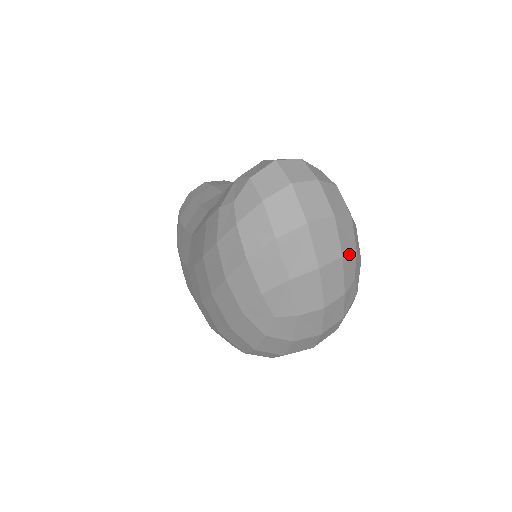
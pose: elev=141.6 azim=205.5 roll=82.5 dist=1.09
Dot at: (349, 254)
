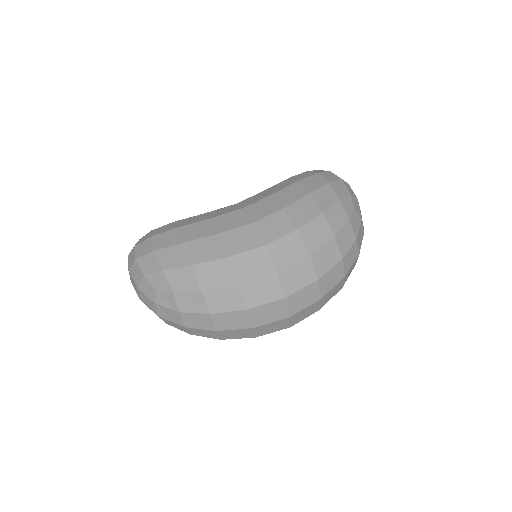
Dot at: occluded
